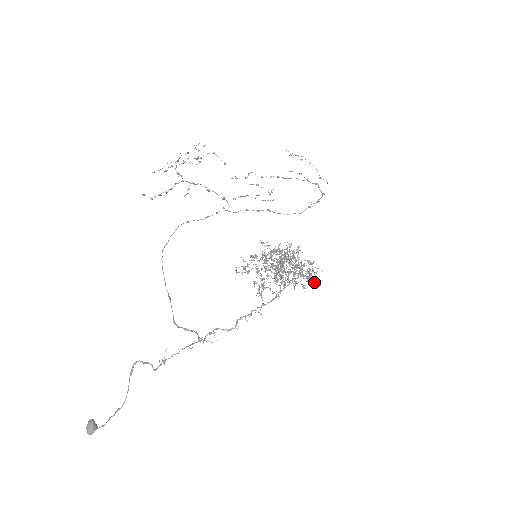
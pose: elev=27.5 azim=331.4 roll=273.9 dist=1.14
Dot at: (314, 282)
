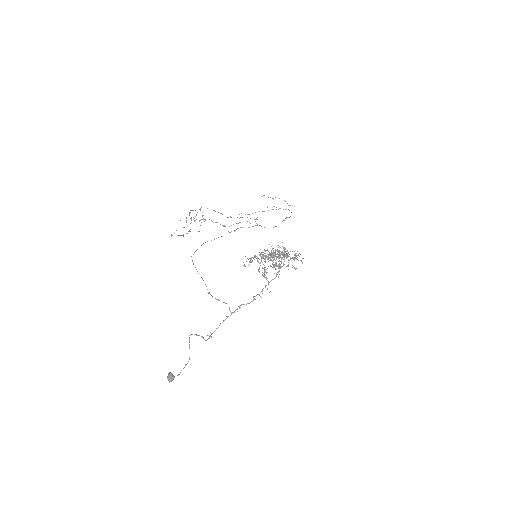
Dot at: occluded
